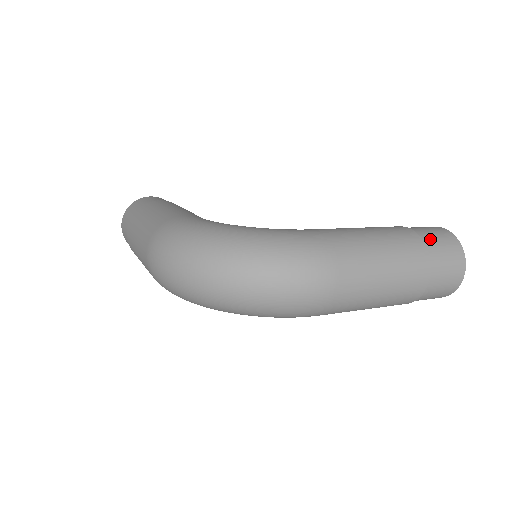
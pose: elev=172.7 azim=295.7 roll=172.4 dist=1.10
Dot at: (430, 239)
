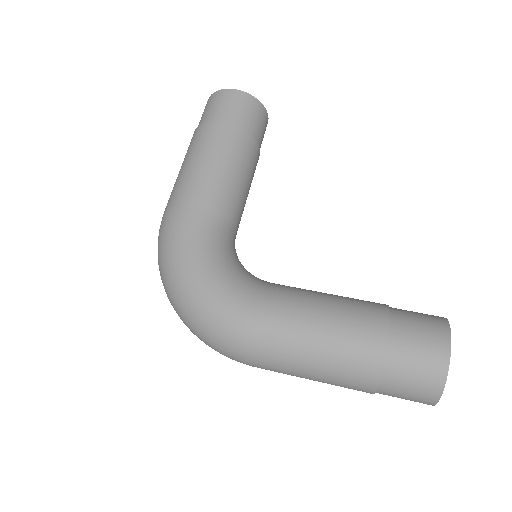
Dot at: (398, 369)
